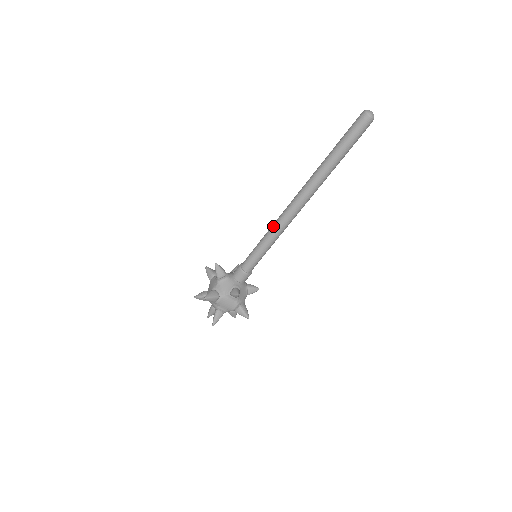
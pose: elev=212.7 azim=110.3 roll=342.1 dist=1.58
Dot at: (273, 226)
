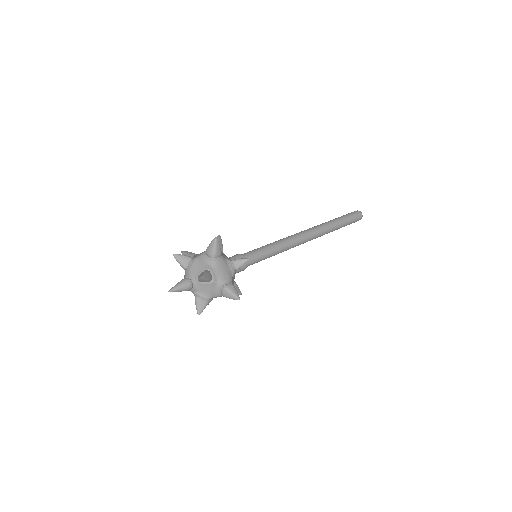
Dot at: occluded
